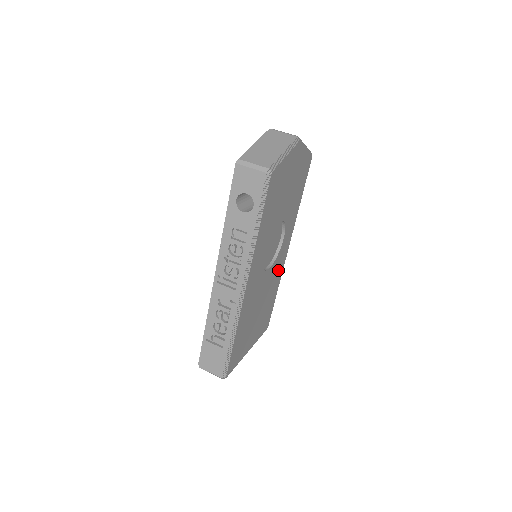
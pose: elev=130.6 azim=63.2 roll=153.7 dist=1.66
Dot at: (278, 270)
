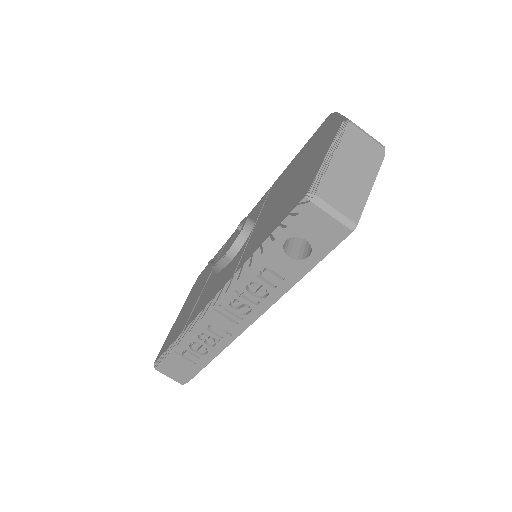
Dot at: occluded
